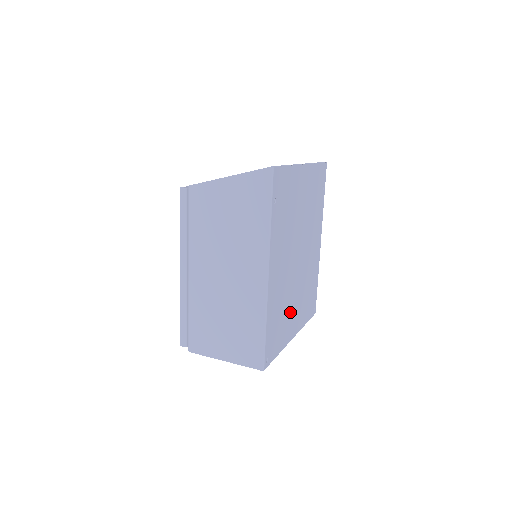
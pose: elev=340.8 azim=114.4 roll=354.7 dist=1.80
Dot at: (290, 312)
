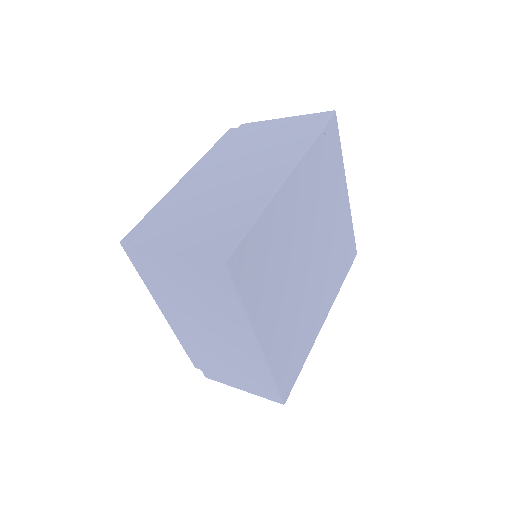
Dot at: (276, 293)
